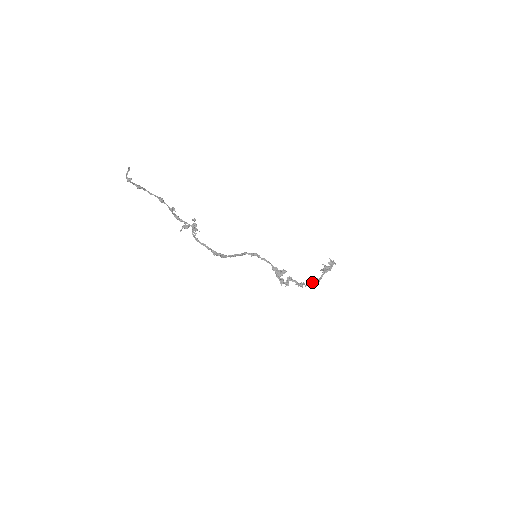
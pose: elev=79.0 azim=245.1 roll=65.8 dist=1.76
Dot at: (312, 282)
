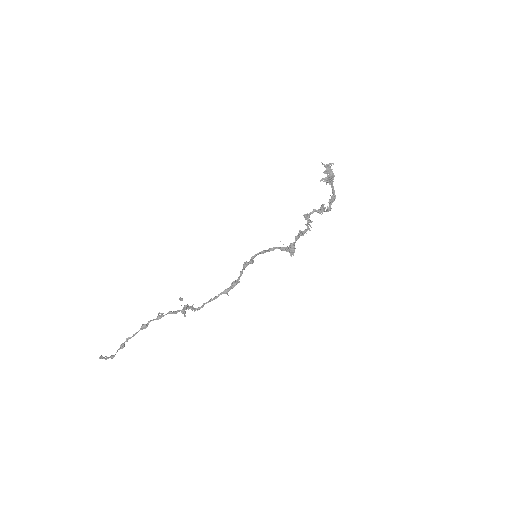
Dot at: (329, 205)
